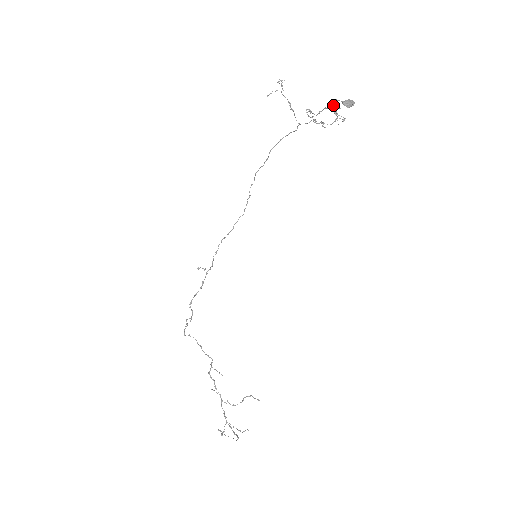
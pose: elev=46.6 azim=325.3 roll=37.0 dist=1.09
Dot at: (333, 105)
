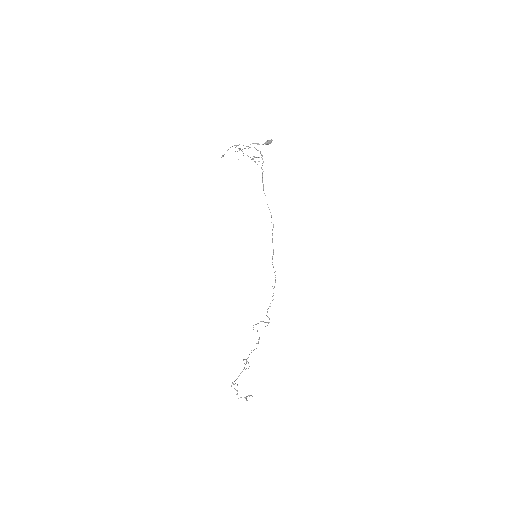
Dot at: (247, 146)
